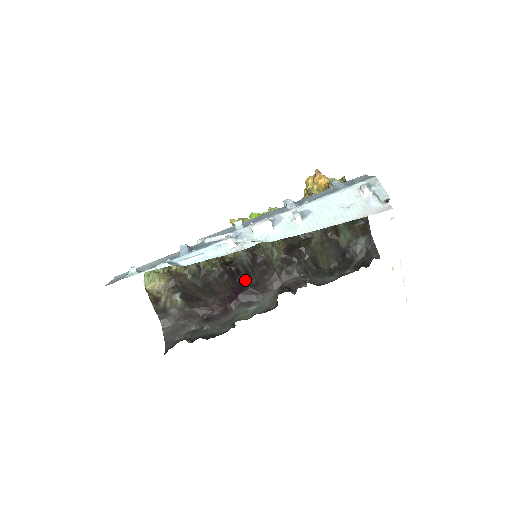
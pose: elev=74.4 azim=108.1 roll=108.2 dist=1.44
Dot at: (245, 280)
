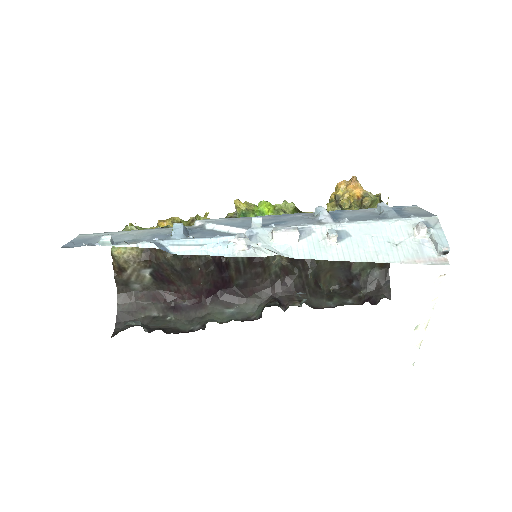
Dot at: (232, 277)
